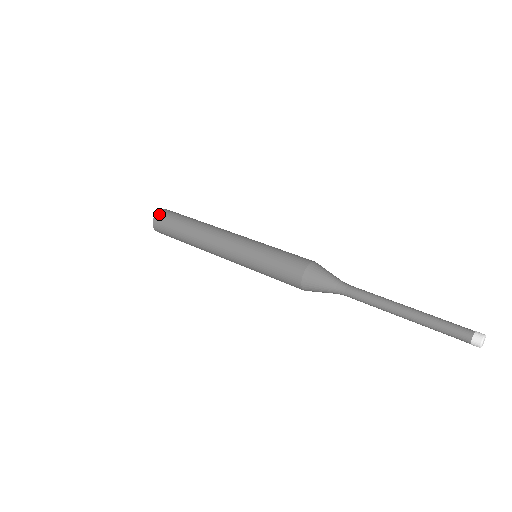
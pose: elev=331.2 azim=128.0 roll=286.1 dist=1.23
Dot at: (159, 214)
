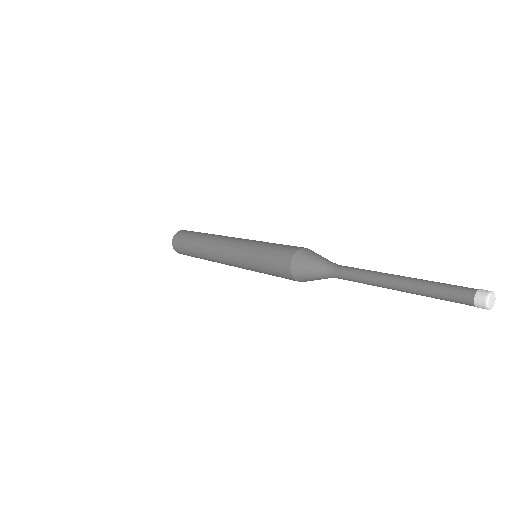
Dot at: occluded
